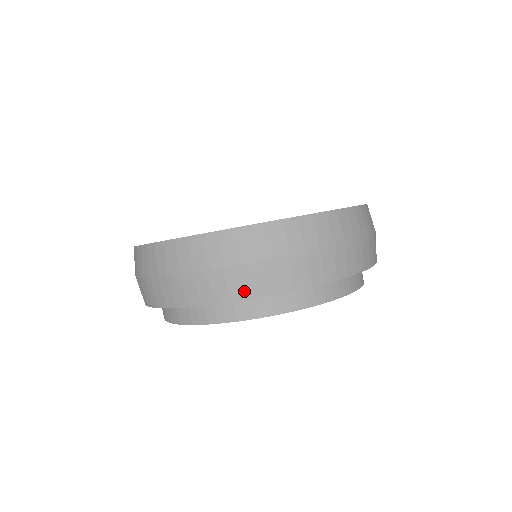
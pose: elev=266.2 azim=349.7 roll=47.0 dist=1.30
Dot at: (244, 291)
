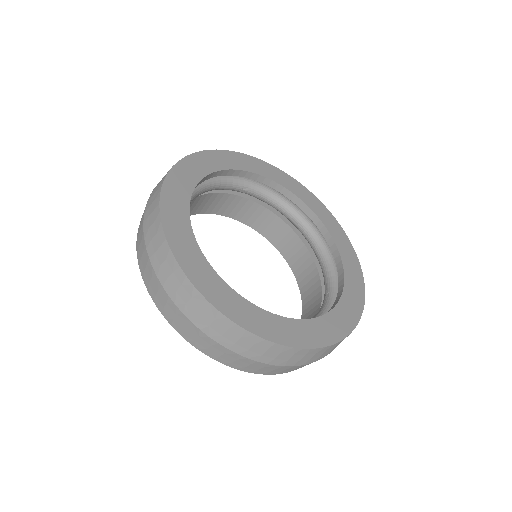
Dot at: (256, 371)
